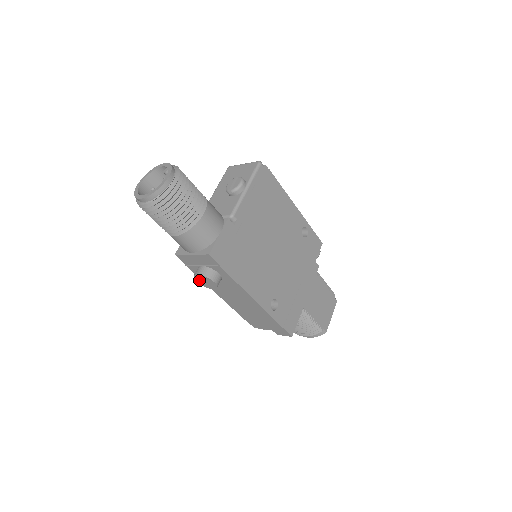
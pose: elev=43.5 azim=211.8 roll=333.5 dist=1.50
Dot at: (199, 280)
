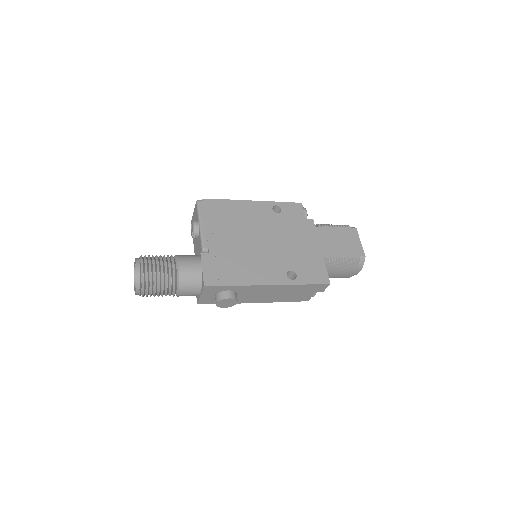
Dot at: (223, 306)
